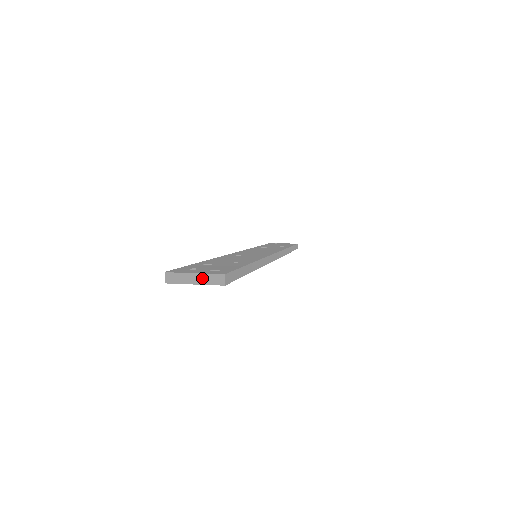
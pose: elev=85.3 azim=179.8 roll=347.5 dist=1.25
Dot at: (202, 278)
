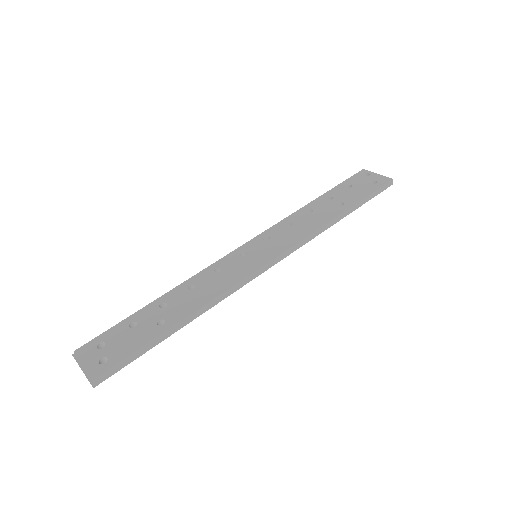
Dot at: (84, 373)
